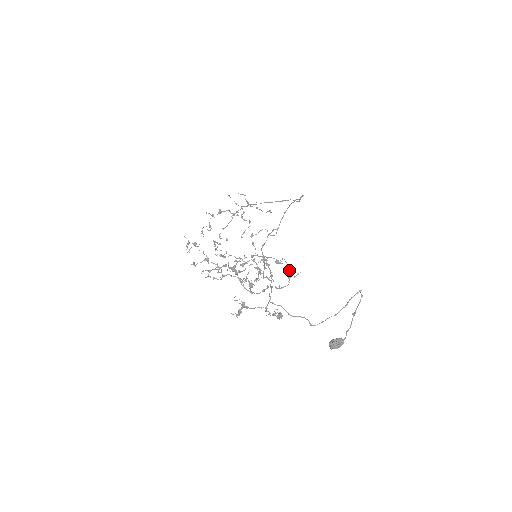
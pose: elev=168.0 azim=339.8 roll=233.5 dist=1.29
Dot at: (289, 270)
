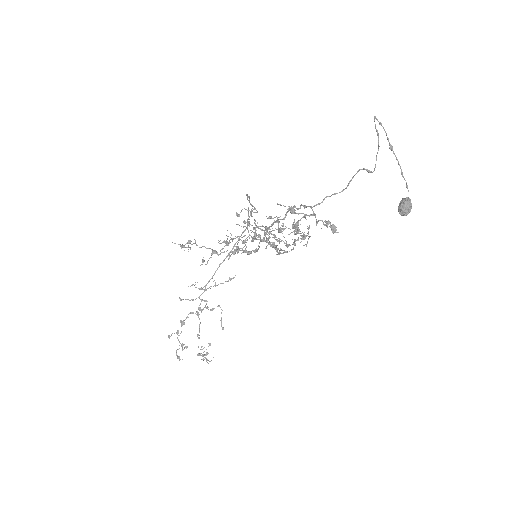
Dot at: occluded
